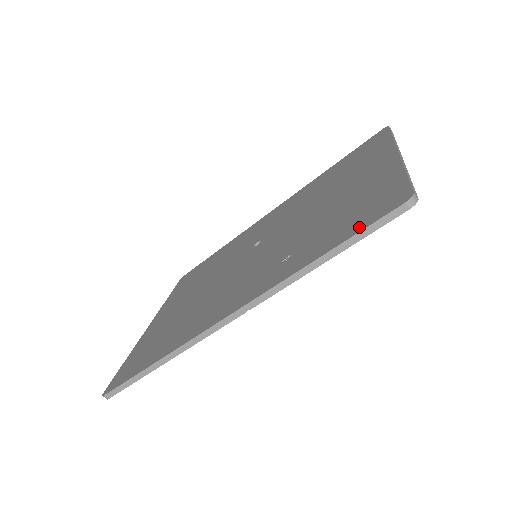
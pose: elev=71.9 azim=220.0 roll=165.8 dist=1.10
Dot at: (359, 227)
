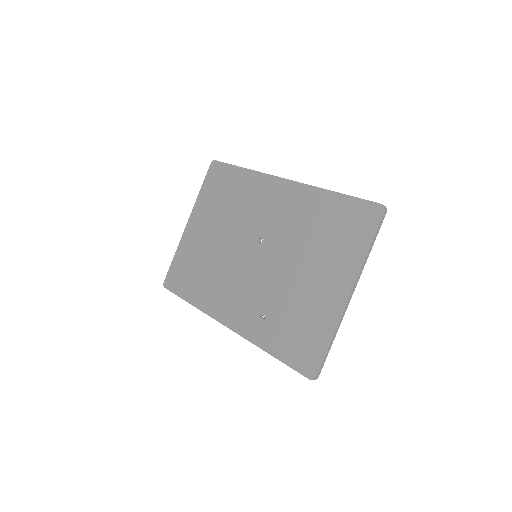
Dot at: (291, 361)
